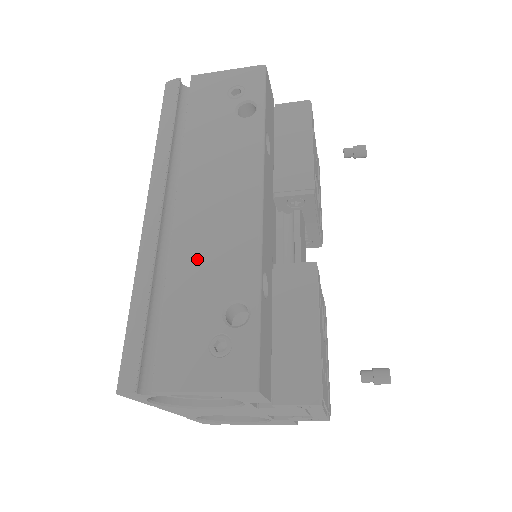
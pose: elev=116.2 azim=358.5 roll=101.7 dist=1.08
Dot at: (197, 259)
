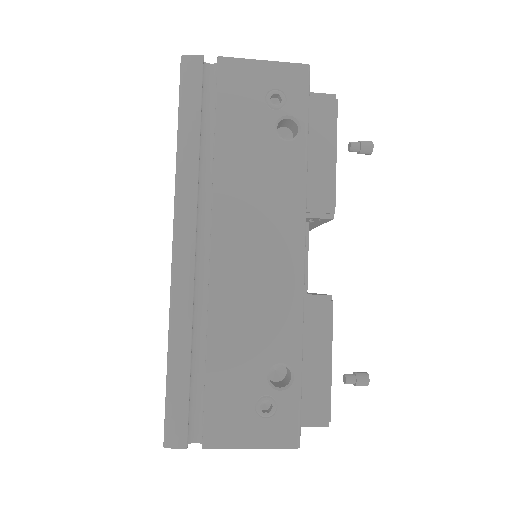
Dot at: (239, 316)
